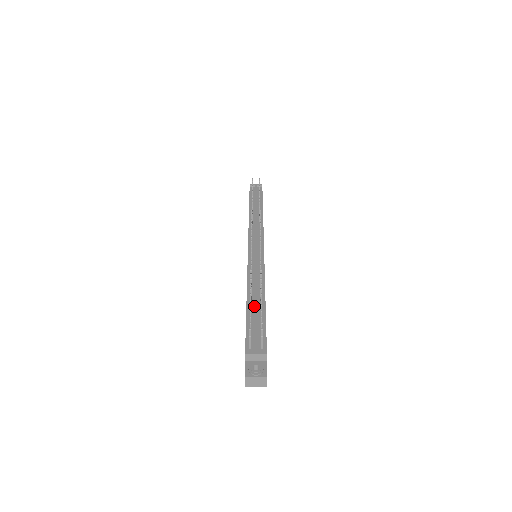
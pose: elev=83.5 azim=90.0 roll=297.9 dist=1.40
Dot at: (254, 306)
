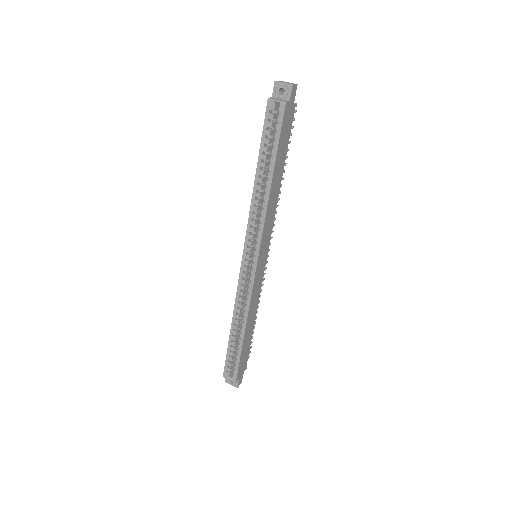
Dot at: occluded
